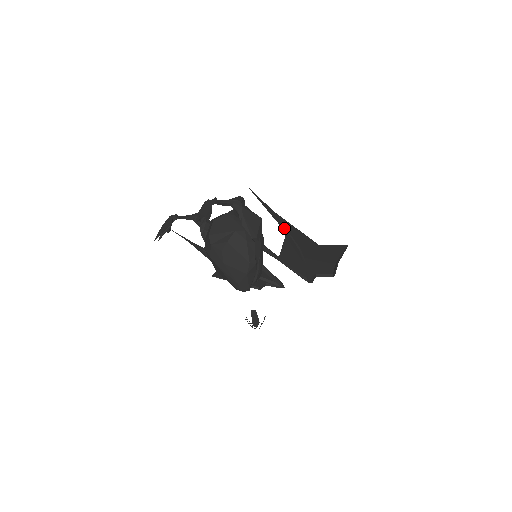
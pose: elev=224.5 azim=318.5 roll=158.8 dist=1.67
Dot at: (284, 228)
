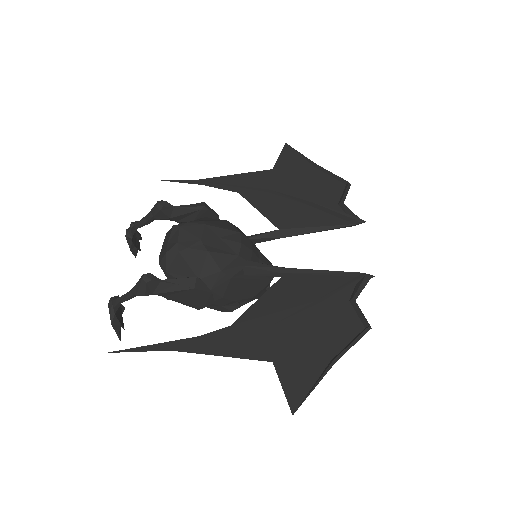
Dot at: (212, 336)
